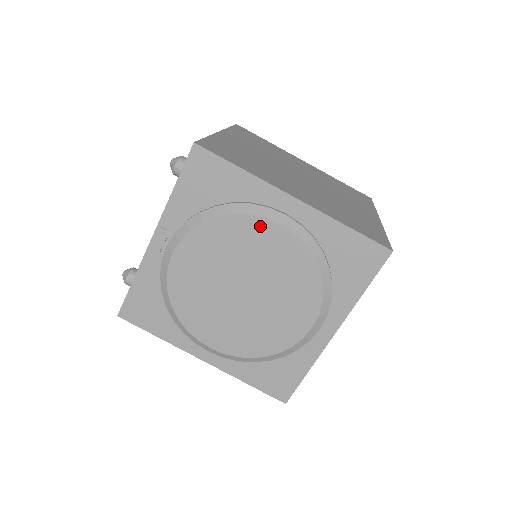
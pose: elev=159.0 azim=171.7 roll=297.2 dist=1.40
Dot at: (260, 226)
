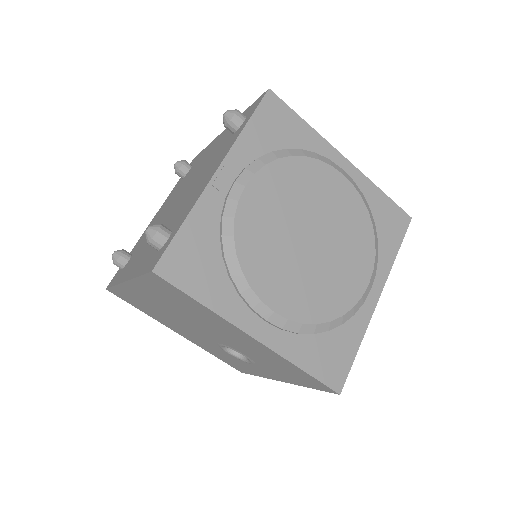
Dot at: (327, 173)
